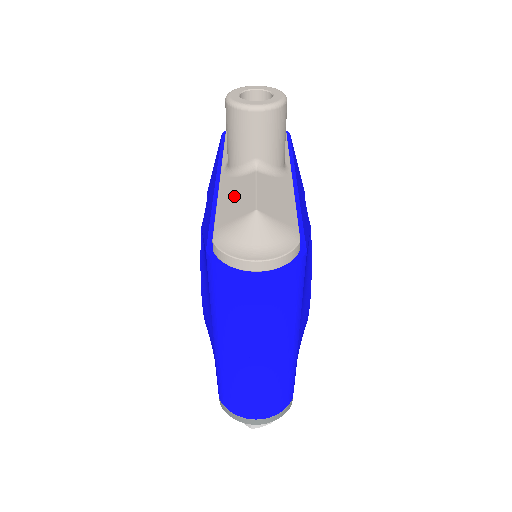
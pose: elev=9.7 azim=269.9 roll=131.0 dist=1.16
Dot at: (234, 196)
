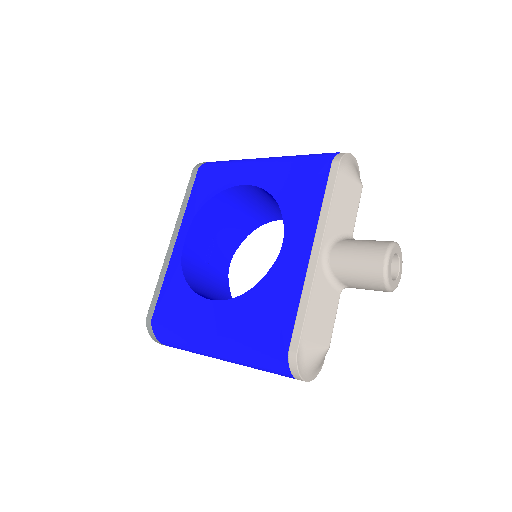
Dot at: (321, 310)
